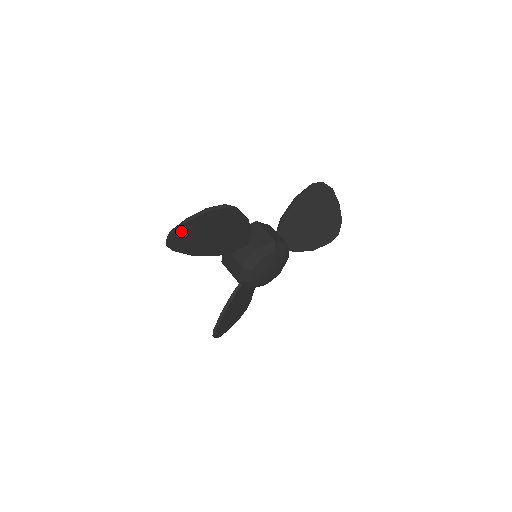
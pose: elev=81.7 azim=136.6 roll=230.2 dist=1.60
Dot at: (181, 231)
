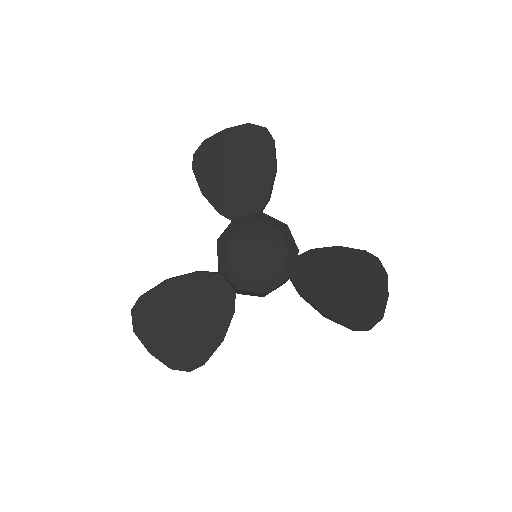
Dot at: (215, 140)
